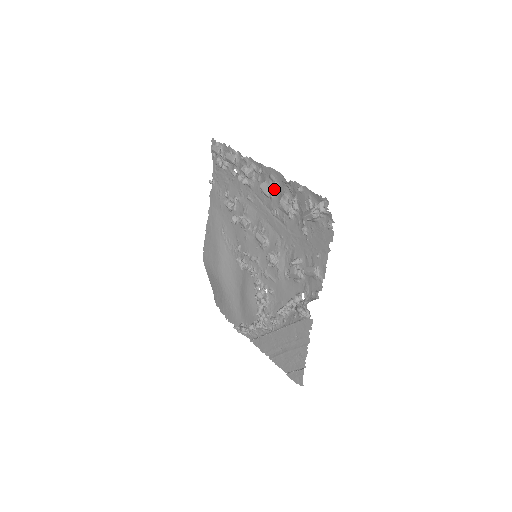
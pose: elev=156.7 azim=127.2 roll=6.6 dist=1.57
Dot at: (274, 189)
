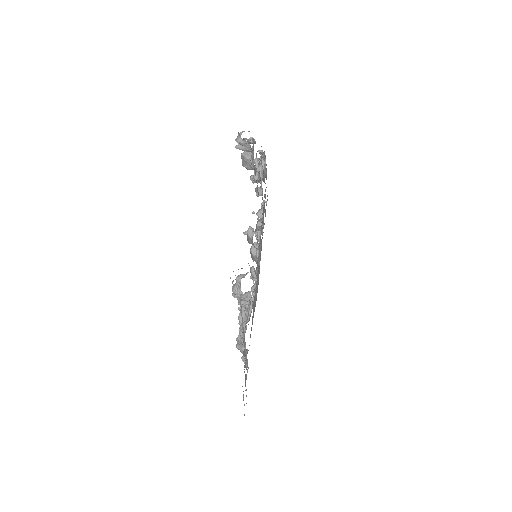
Dot at: (262, 166)
